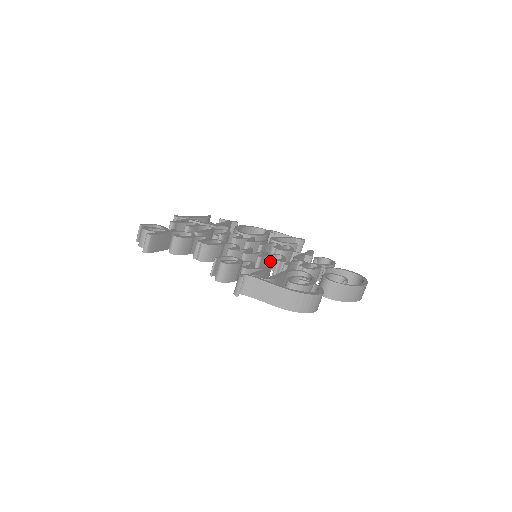
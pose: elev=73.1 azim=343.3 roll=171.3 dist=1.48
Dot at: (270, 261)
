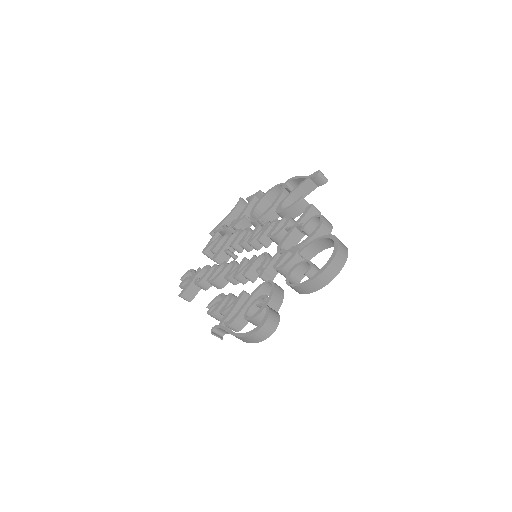
Dot at: occluded
